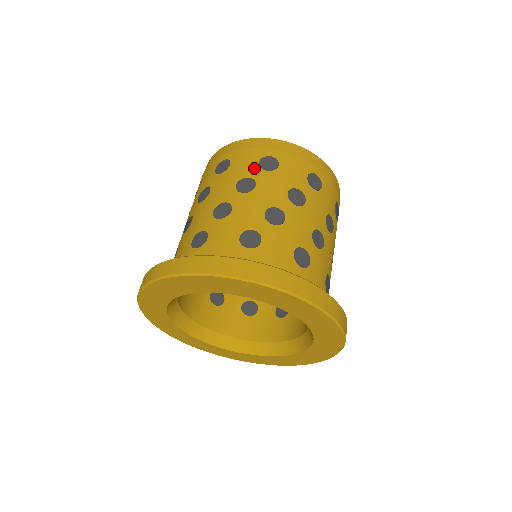
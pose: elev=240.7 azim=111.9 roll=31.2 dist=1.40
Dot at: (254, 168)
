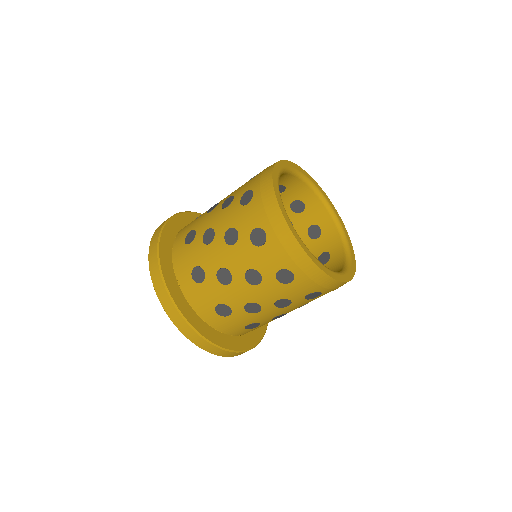
Dot at: (271, 271)
